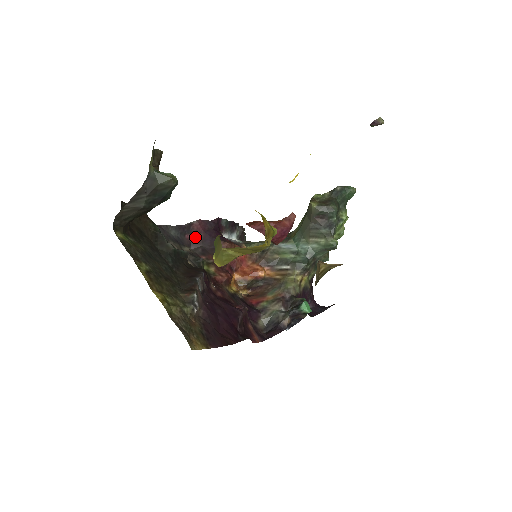
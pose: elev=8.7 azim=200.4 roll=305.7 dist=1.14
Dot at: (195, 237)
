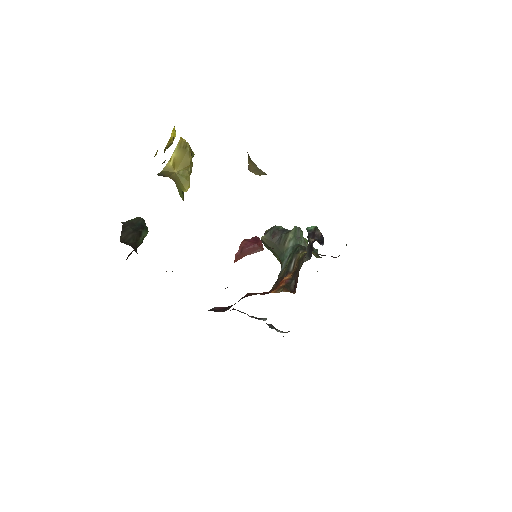
Dot at: (223, 310)
